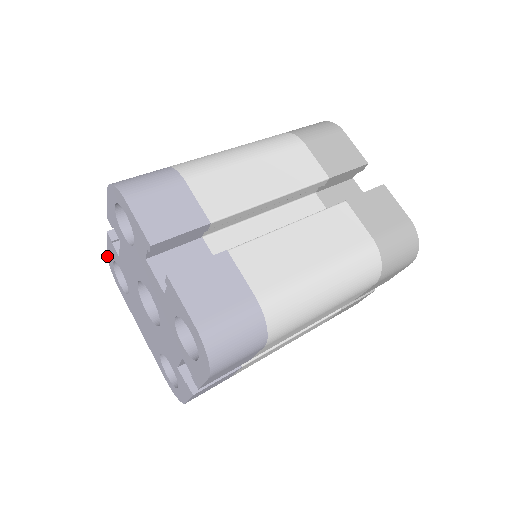
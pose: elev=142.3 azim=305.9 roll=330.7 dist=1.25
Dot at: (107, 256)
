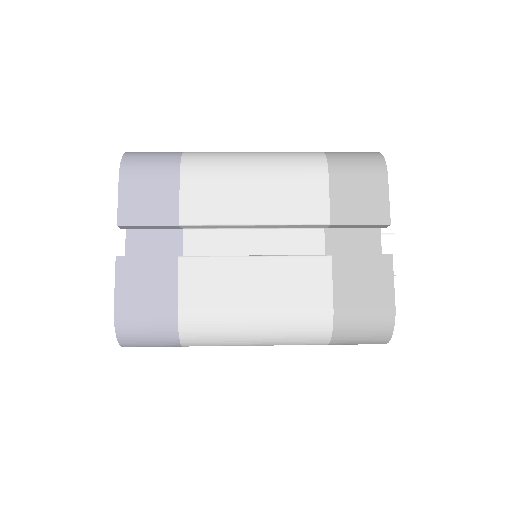
Dot at: occluded
